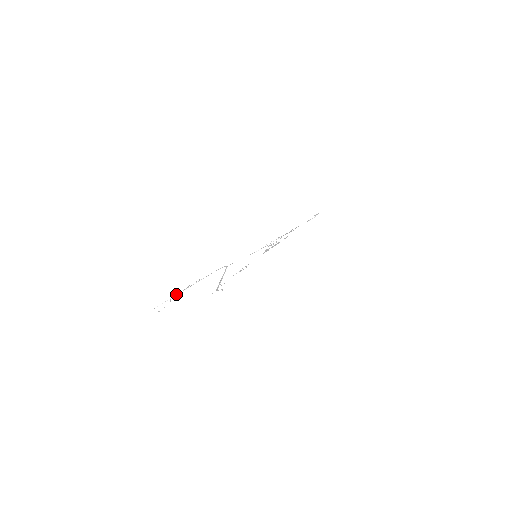
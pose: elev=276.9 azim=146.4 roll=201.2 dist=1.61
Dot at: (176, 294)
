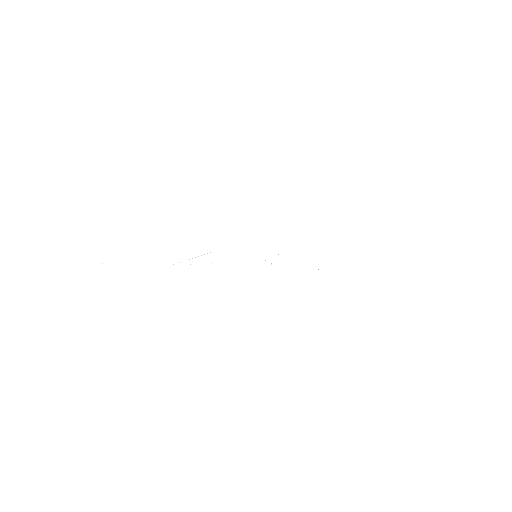
Dot at: occluded
